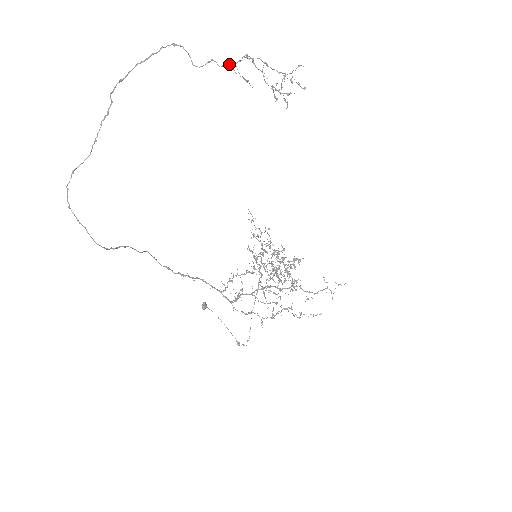
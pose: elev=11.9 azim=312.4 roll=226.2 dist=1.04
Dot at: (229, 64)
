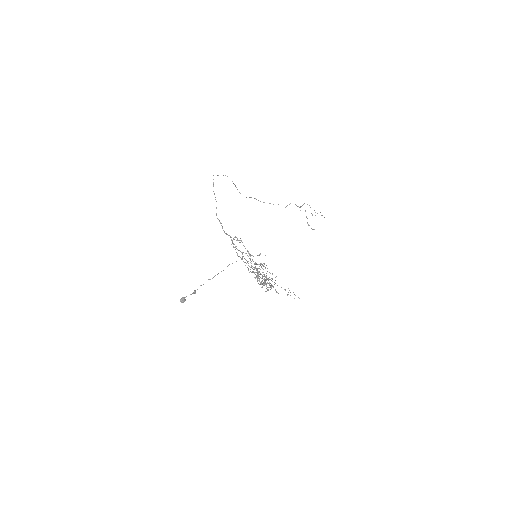
Dot at: (296, 205)
